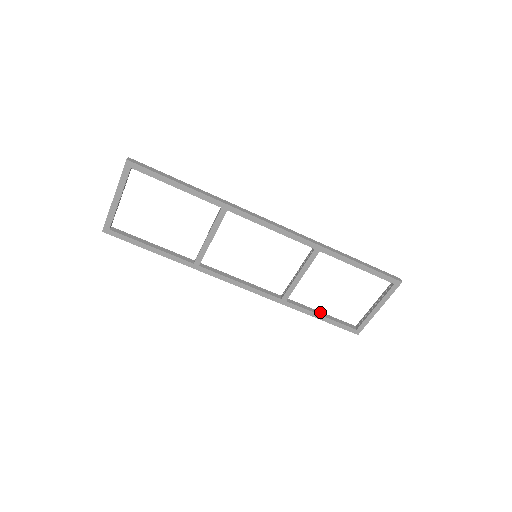
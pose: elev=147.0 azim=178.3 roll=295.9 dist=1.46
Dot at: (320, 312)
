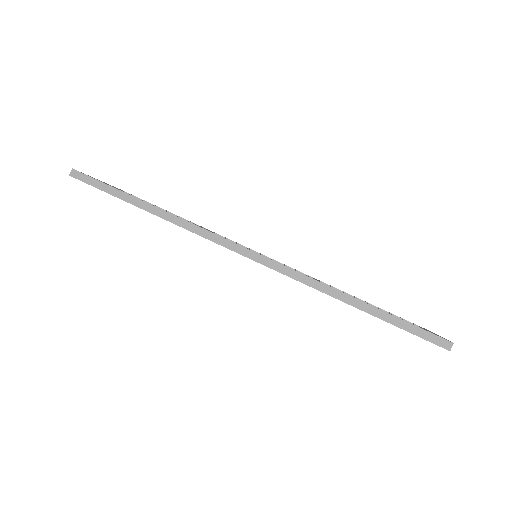
Dot at: occluded
